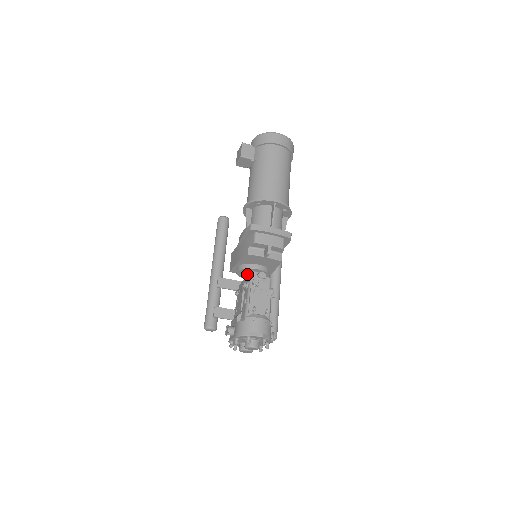
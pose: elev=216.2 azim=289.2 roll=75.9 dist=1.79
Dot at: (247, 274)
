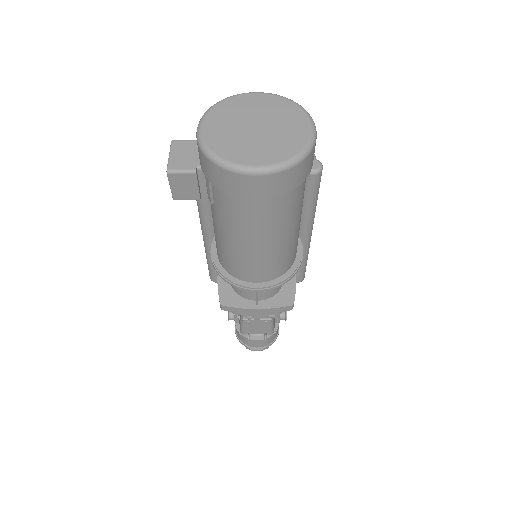
Dot at: occluded
